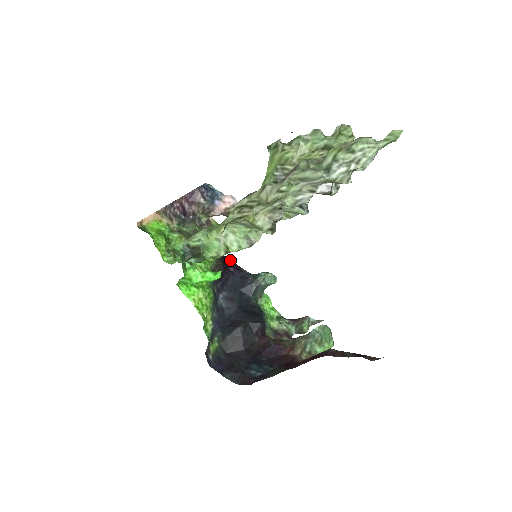
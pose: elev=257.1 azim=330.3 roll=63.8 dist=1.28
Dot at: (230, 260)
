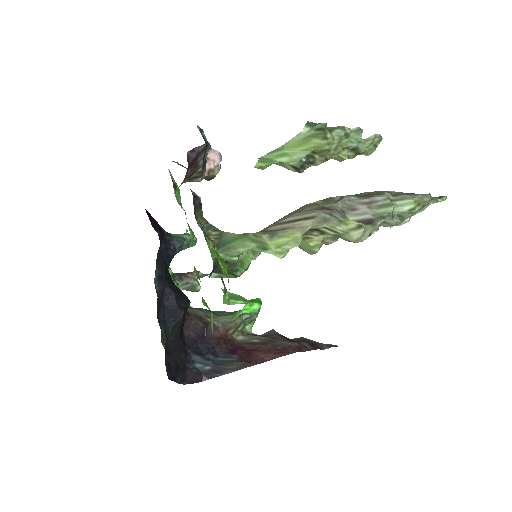
Dot at: (152, 217)
